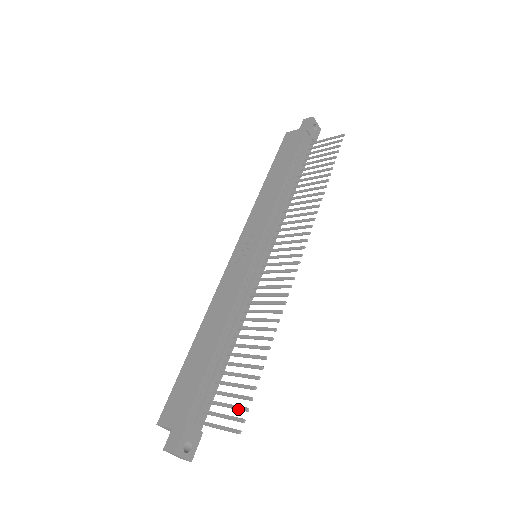
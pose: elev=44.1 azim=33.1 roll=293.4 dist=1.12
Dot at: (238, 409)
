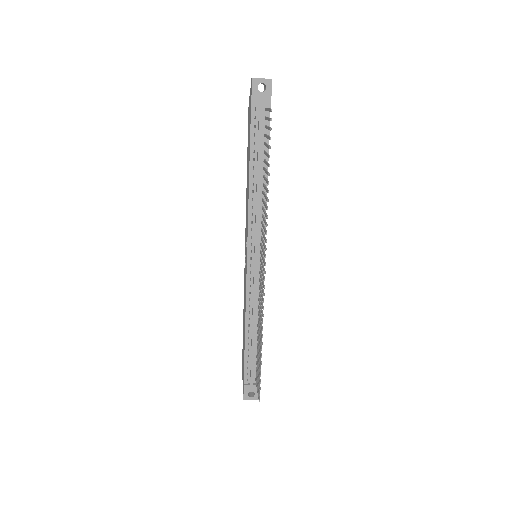
Dot at: occluded
